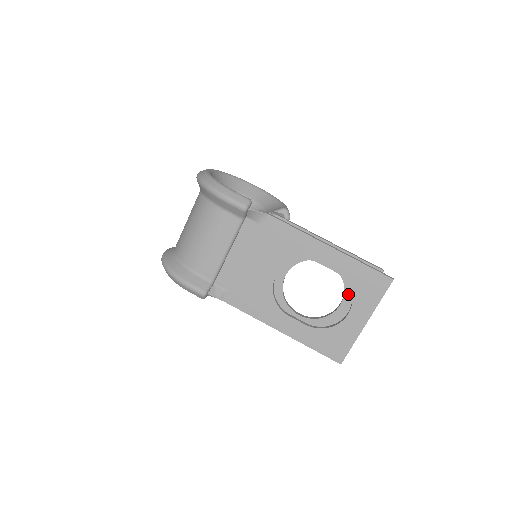
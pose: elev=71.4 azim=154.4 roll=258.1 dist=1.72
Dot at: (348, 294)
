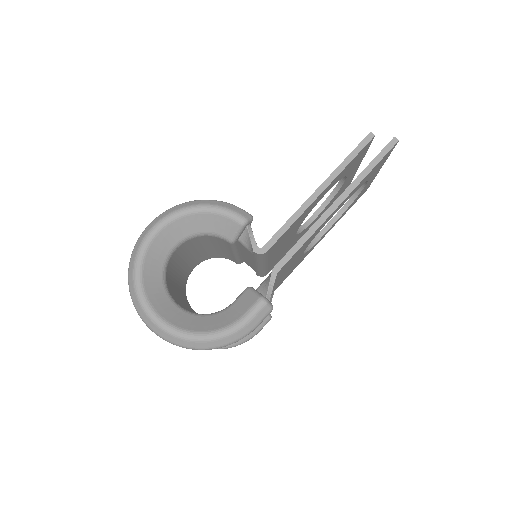
Dot at: occluded
